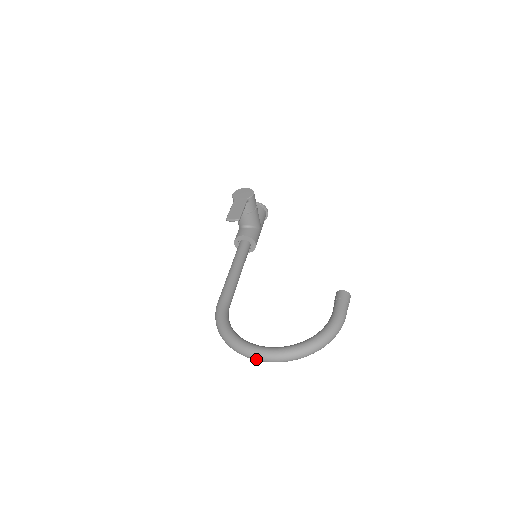
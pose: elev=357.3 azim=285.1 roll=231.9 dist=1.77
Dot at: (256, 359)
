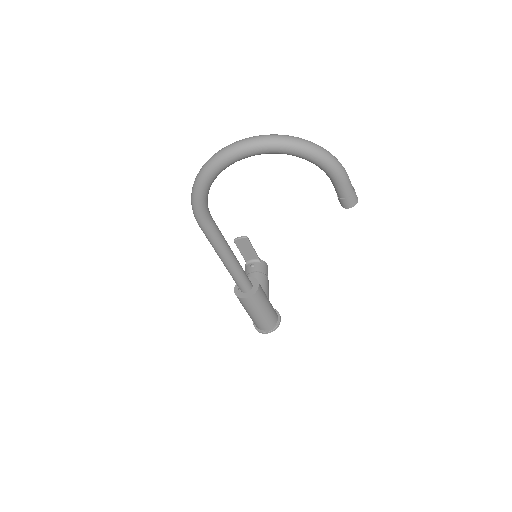
Dot at: (229, 147)
